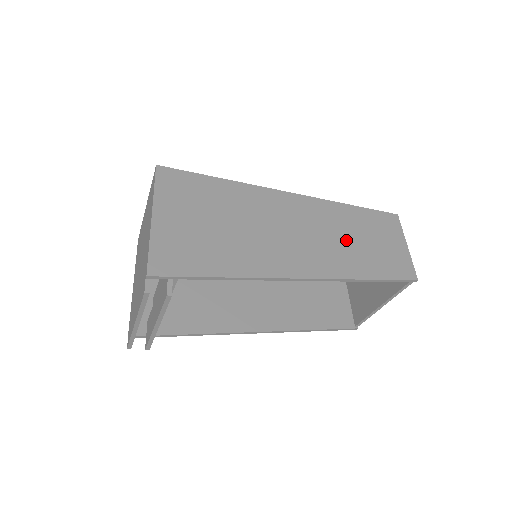
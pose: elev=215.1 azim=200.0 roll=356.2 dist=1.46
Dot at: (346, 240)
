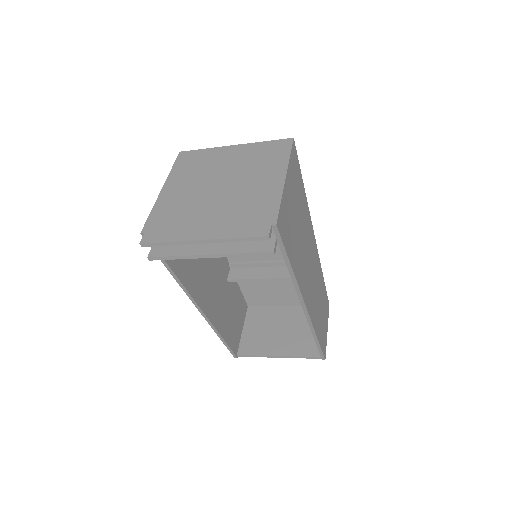
Dot at: (319, 300)
